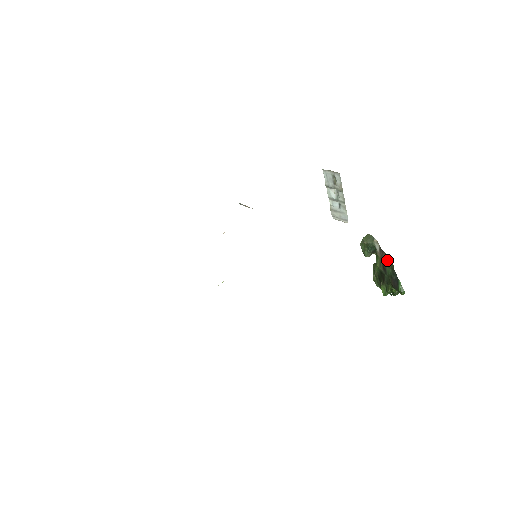
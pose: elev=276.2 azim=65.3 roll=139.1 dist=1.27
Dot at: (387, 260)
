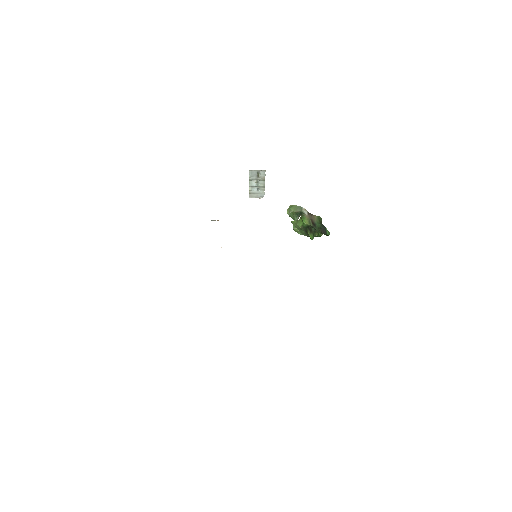
Dot at: (317, 219)
